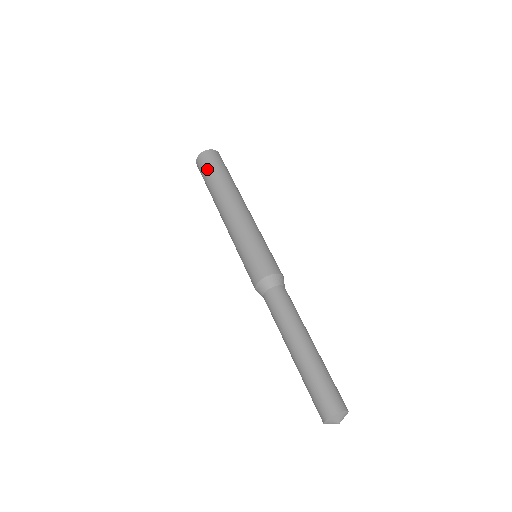
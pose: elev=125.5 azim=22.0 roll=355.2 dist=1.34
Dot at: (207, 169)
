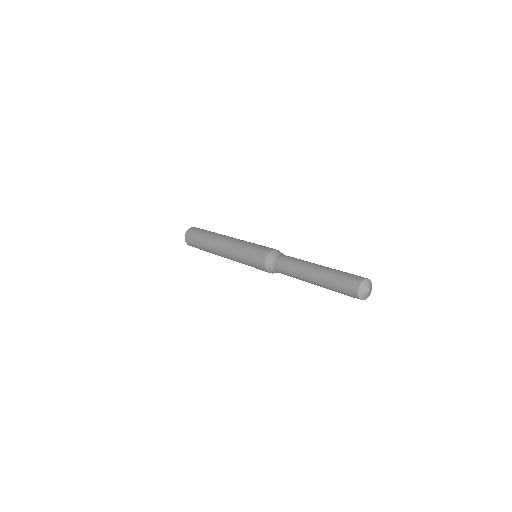
Dot at: (194, 239)
